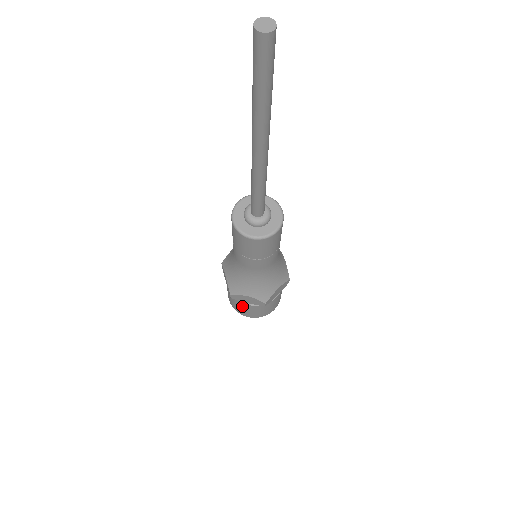
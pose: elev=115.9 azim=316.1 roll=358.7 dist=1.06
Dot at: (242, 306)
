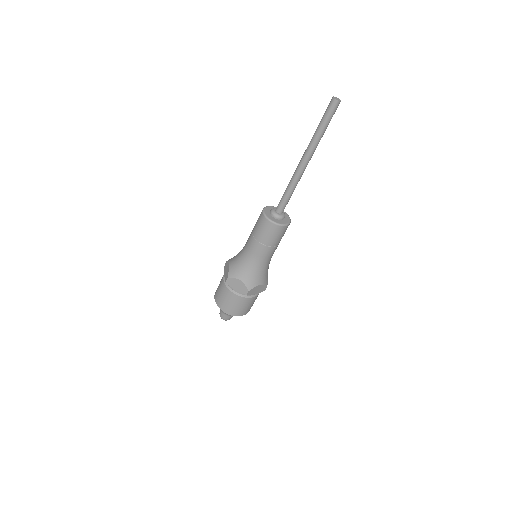
Dot at: (247, 303)
